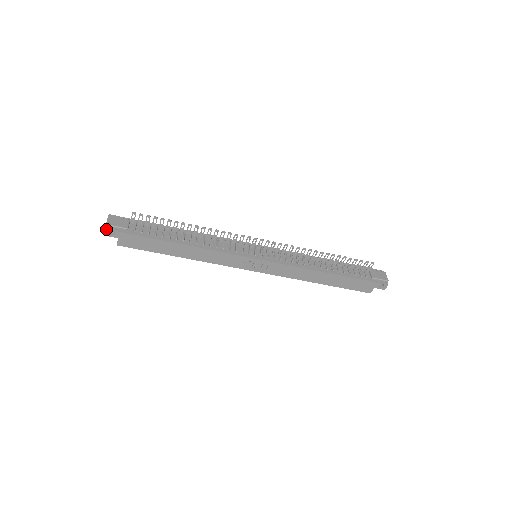
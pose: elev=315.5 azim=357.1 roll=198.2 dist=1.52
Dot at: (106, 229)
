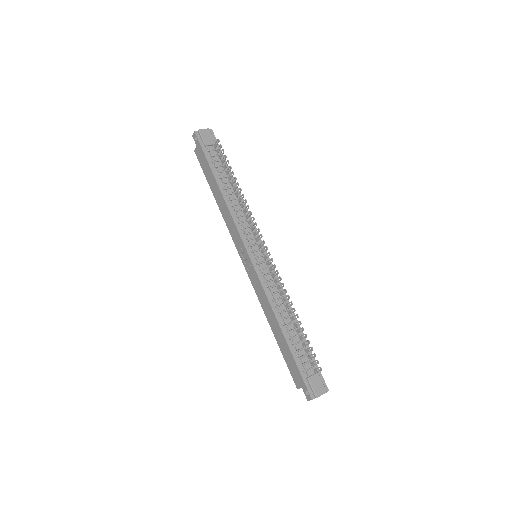
Dot at: (195, 132)
